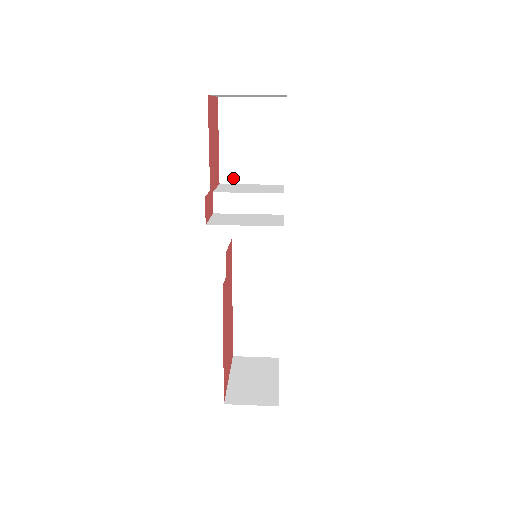
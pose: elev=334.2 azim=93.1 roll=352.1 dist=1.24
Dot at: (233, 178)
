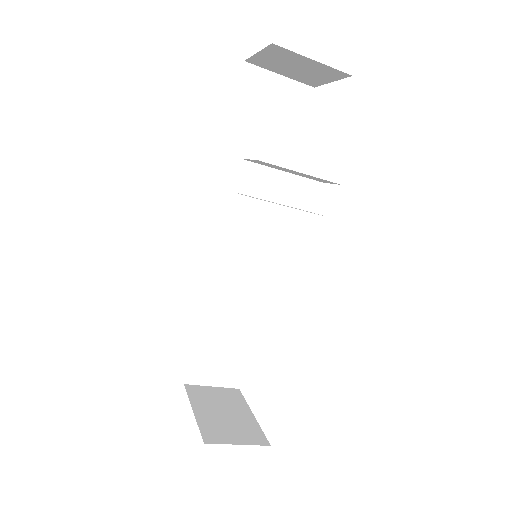
Dot at: (236, 160)
